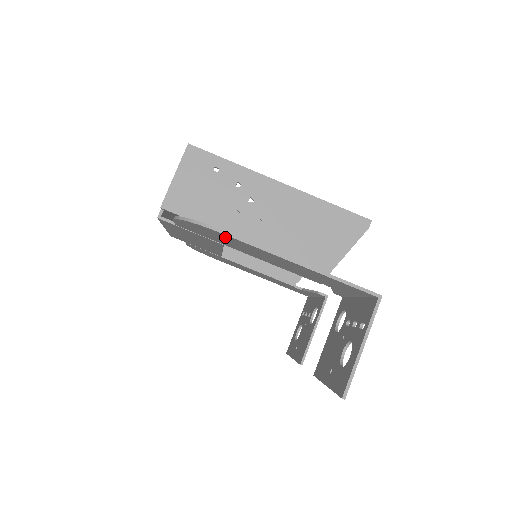
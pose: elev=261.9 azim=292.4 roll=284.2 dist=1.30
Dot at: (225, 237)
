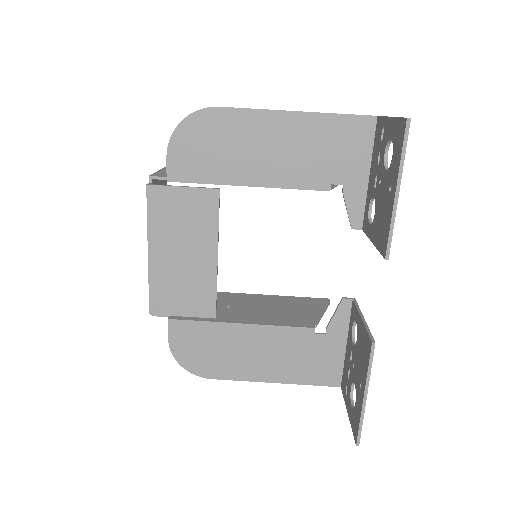
Dot at: (222, 124)
